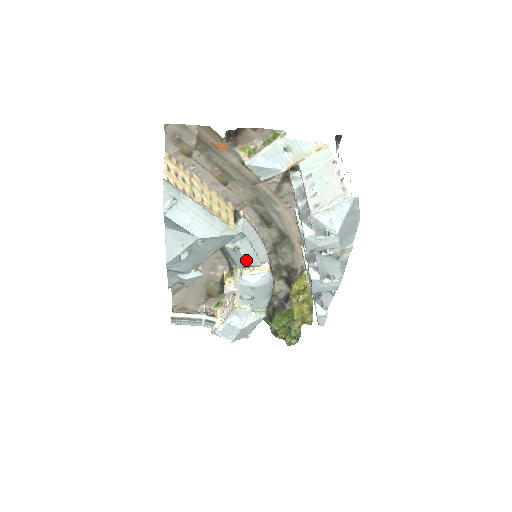
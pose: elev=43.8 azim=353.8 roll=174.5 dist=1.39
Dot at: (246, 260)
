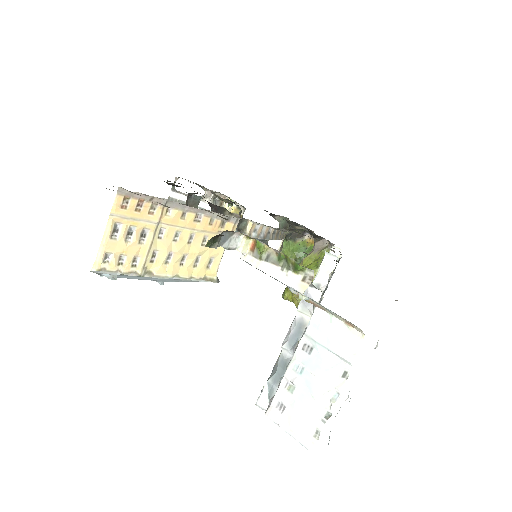
Dot at: occluded
